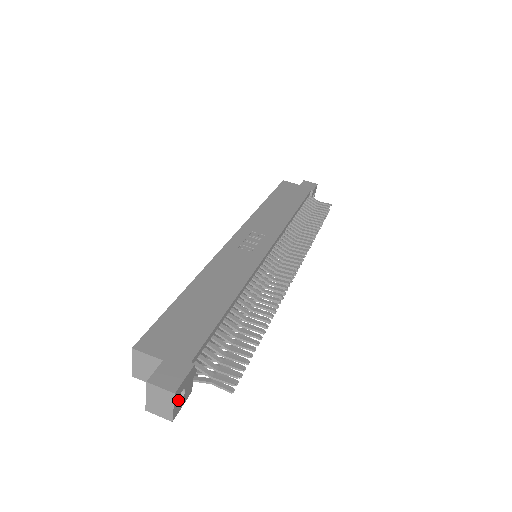
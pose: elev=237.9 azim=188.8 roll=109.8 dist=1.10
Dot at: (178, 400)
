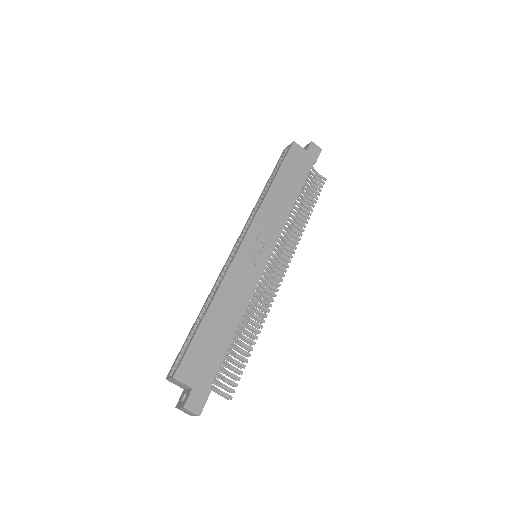
Dot at: occluded
